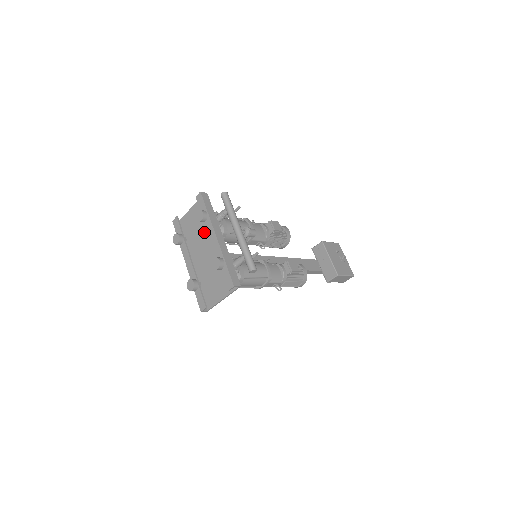
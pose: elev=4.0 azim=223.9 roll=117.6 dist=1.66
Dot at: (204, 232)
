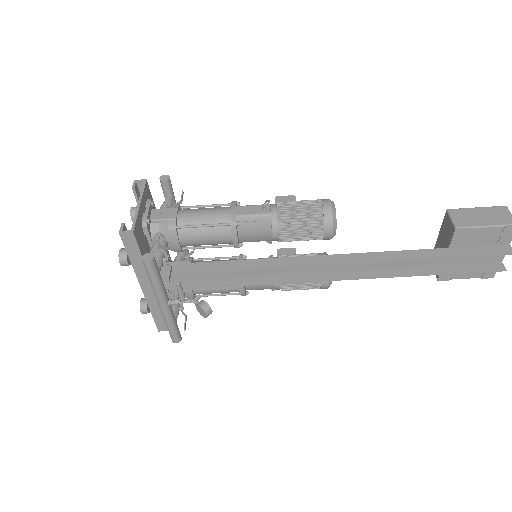
Dot at: occluded
